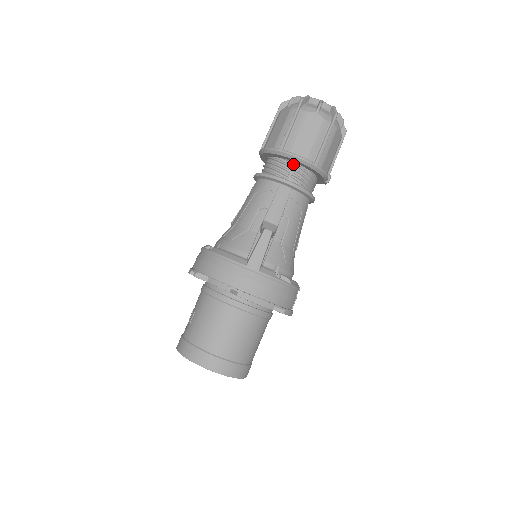
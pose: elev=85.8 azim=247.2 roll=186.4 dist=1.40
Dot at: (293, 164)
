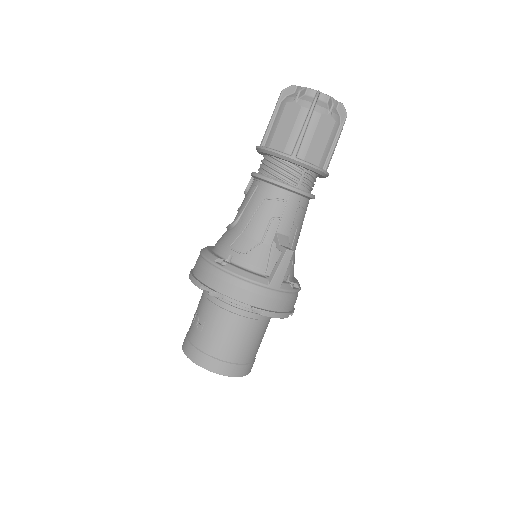
Dot at: (303, 170)
